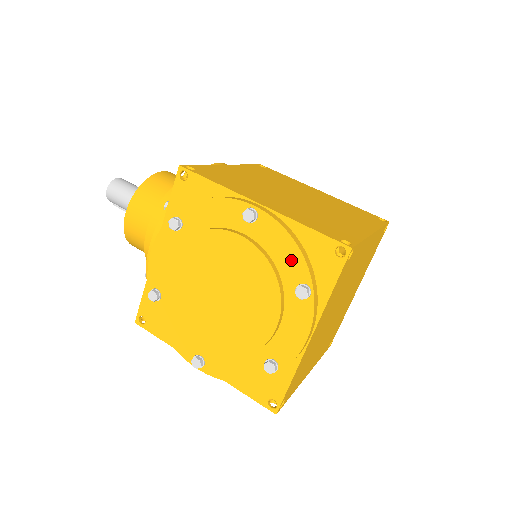
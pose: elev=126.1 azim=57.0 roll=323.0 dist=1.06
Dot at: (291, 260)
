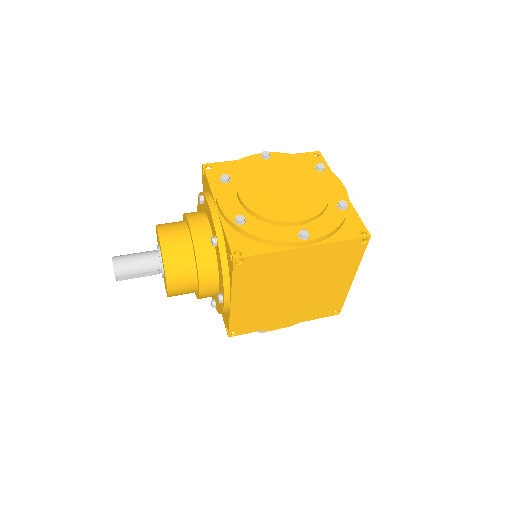
Dot at: (302, 161)
